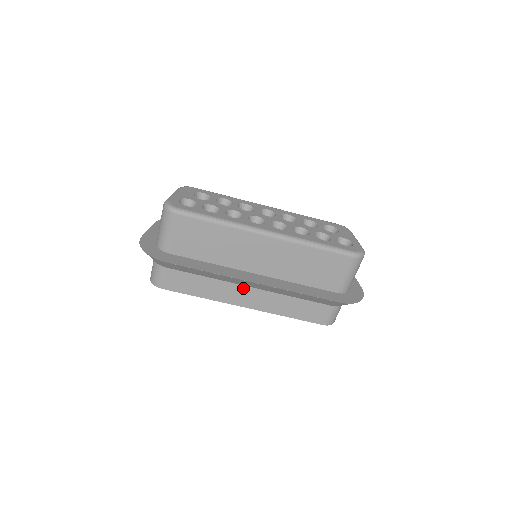
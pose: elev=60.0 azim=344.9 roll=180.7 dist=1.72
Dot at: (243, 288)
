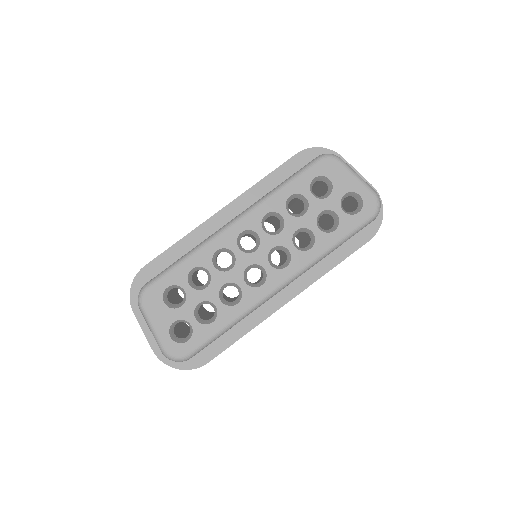
Dot at: occluded
